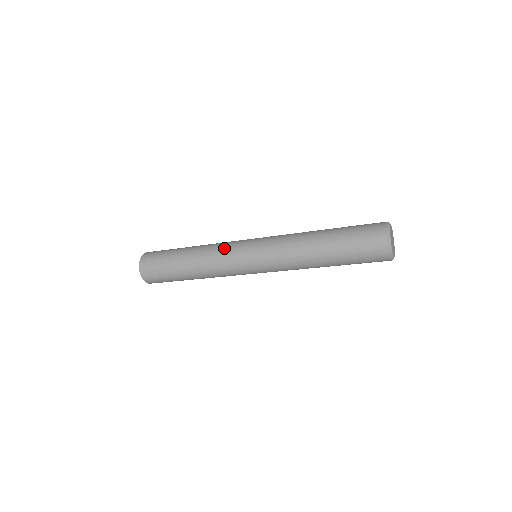
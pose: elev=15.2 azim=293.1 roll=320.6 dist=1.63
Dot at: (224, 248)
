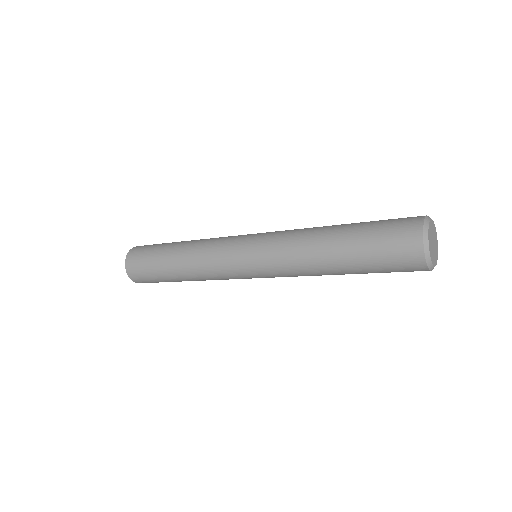
Dot at: (219, 240)
